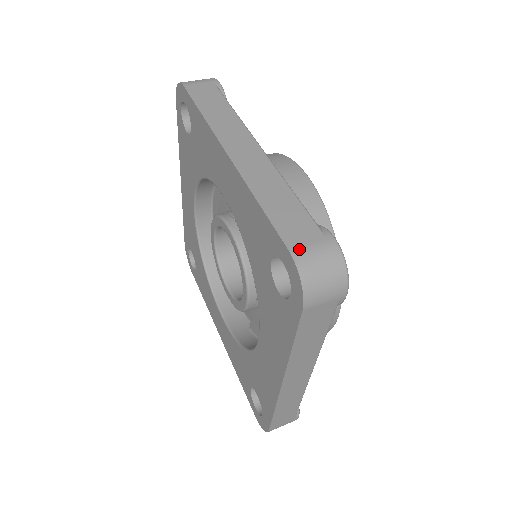
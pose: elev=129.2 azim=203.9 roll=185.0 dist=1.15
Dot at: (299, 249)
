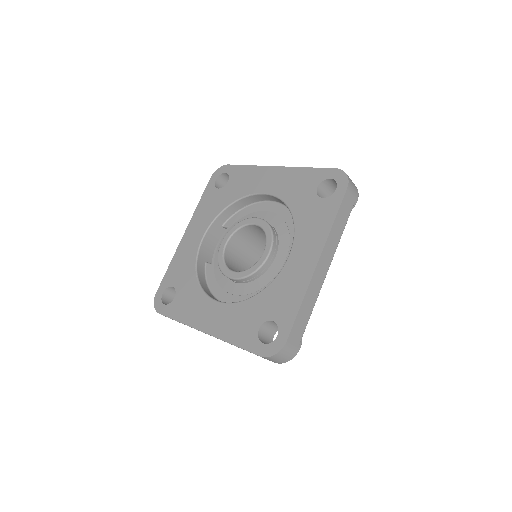
Dot at: (289, 344)
